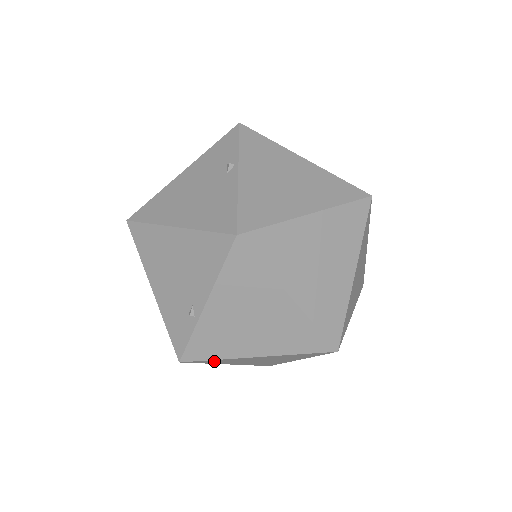
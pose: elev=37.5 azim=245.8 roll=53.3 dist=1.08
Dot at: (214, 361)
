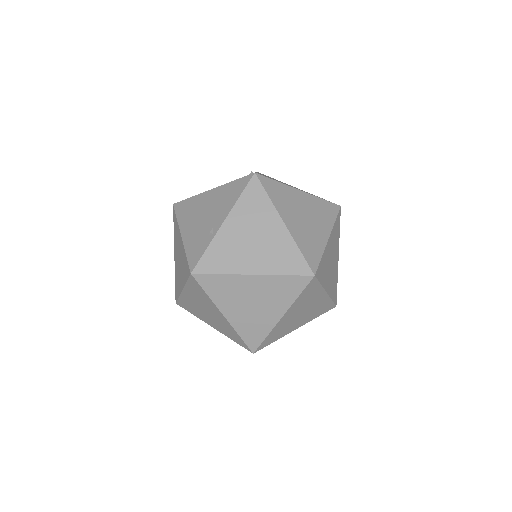
Dot at: (217, 284)
